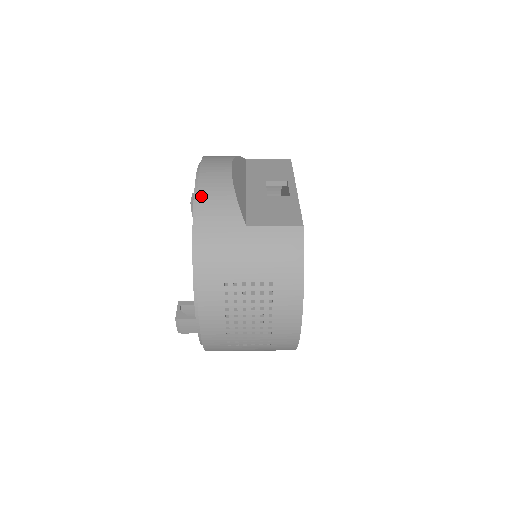
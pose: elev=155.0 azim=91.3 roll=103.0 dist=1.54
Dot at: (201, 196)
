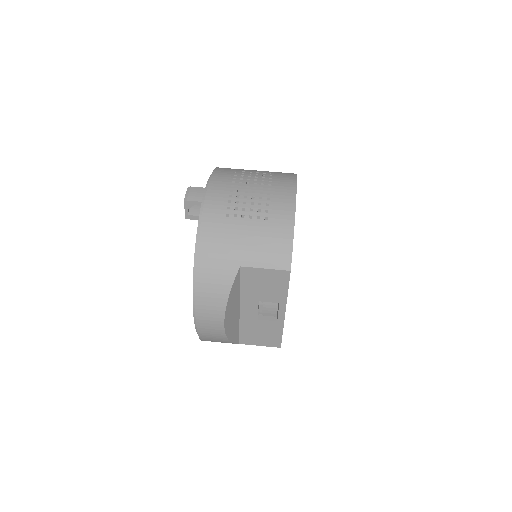
Dot at: (203, 339)
